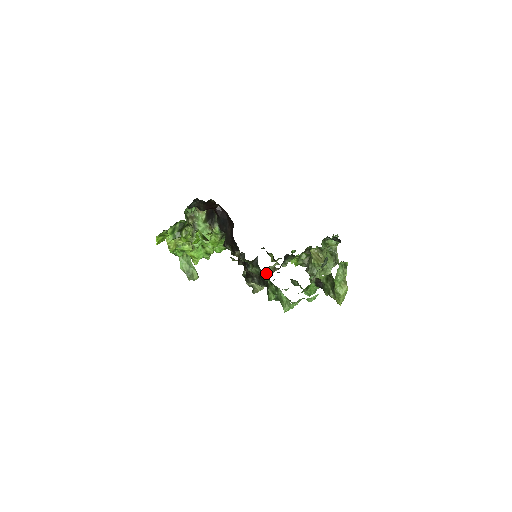
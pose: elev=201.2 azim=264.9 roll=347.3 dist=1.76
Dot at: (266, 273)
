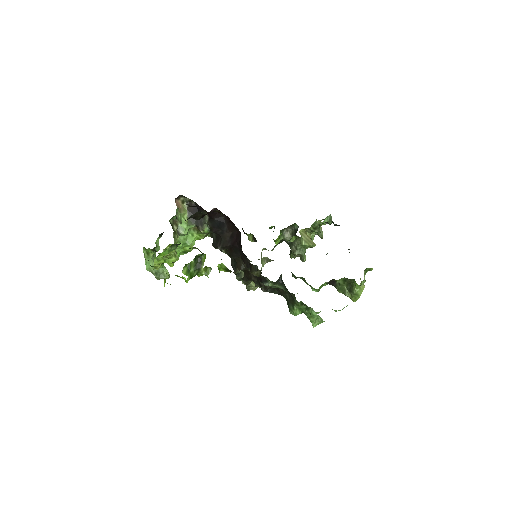
Dot at: occluded
